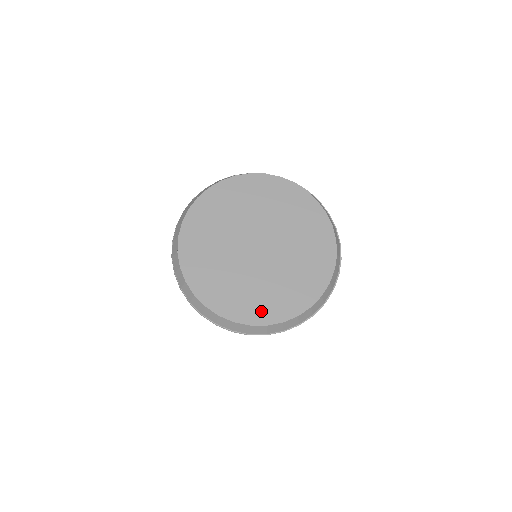
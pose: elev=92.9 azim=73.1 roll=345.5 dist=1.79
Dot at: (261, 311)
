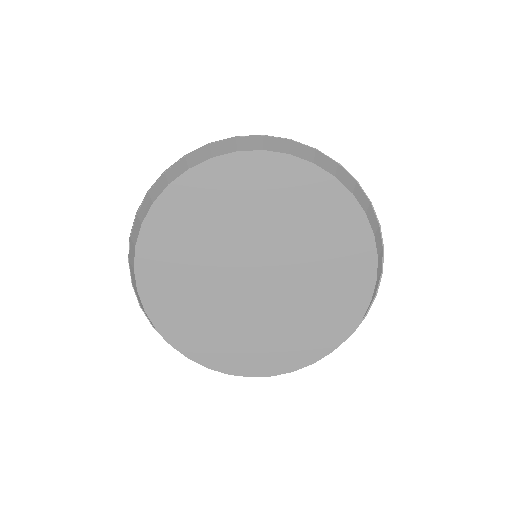
Dot at: (210, 350)
